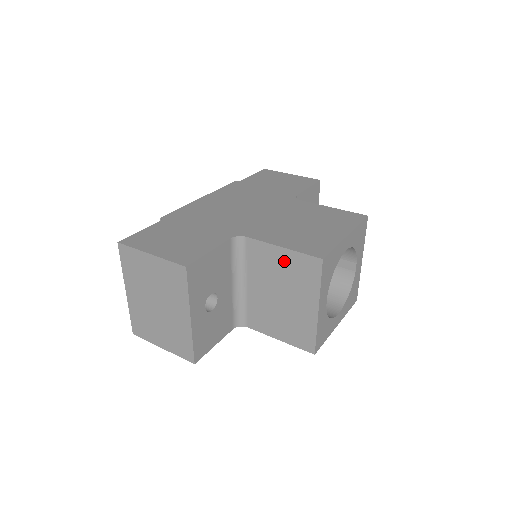
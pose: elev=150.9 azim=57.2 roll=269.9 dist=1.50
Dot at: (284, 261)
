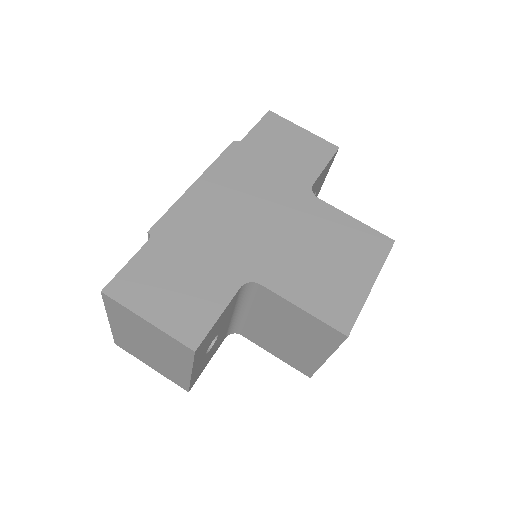
Dot at: (301, 318)
